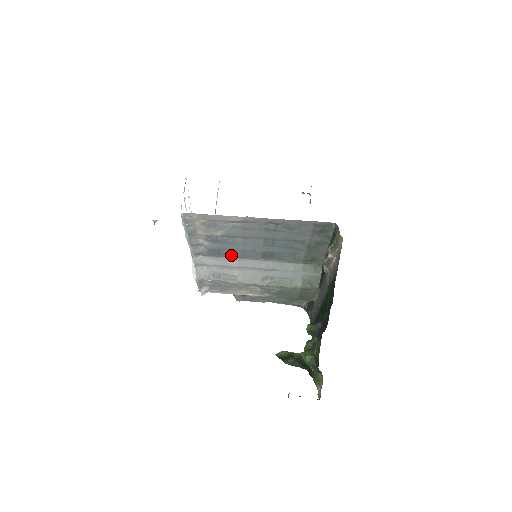
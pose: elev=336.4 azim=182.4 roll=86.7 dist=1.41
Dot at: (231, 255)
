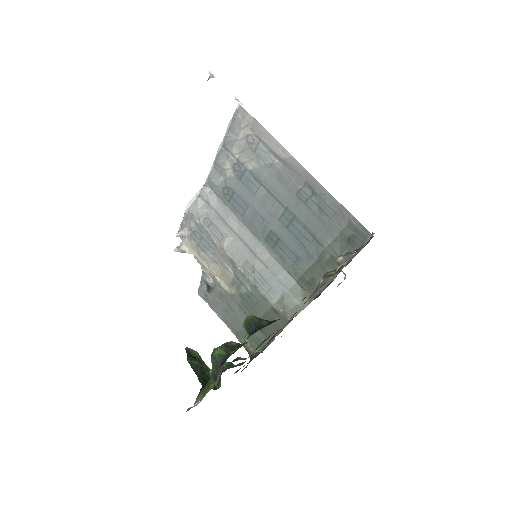
Dot at: (239, 212)
